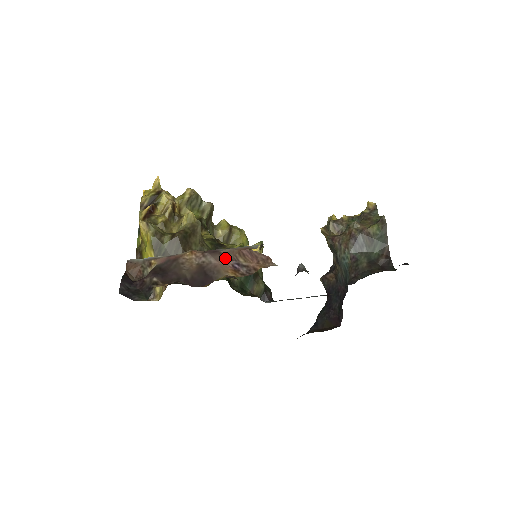
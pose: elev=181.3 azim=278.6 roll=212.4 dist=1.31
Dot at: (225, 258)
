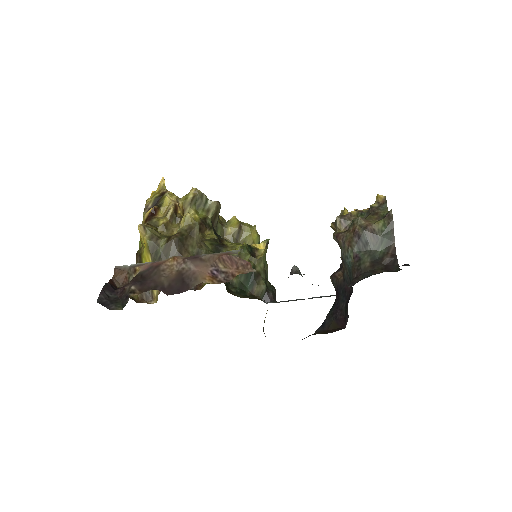
Dot at: (205, 264)
